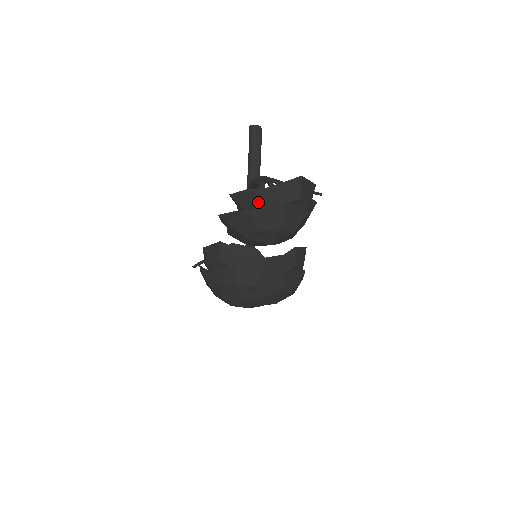
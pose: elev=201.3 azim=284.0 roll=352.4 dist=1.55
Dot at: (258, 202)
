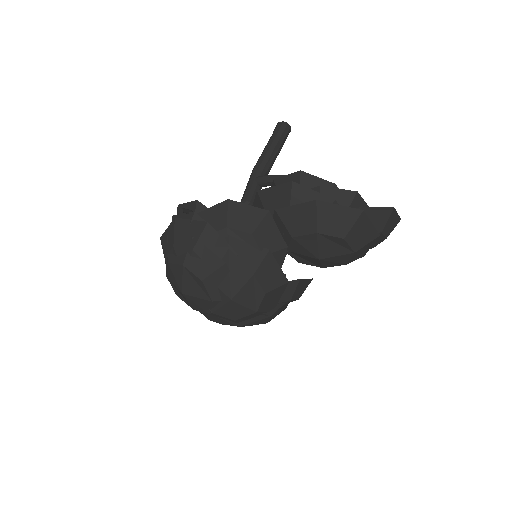
Dot at: (370, 209)
